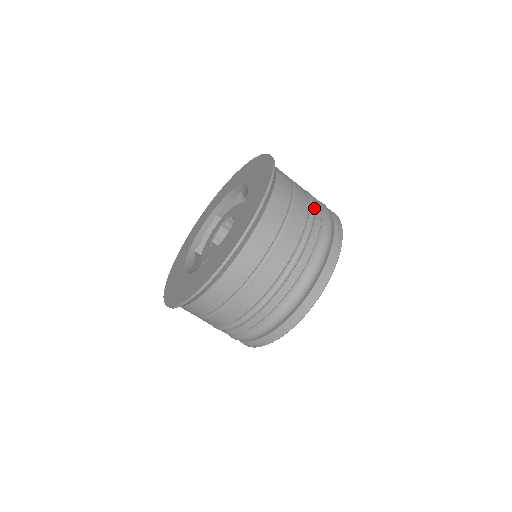
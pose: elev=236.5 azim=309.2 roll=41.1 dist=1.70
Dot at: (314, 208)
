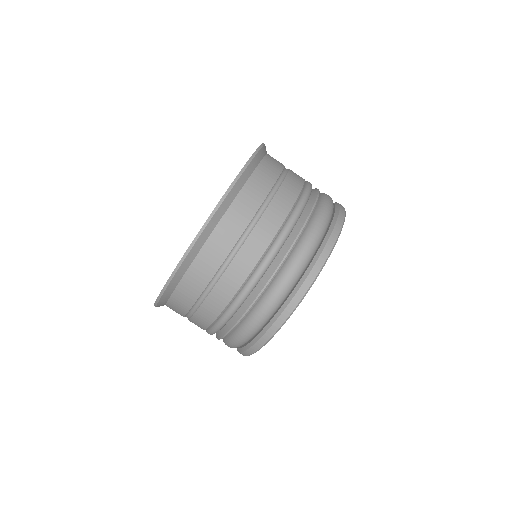
Dot at: occluded
